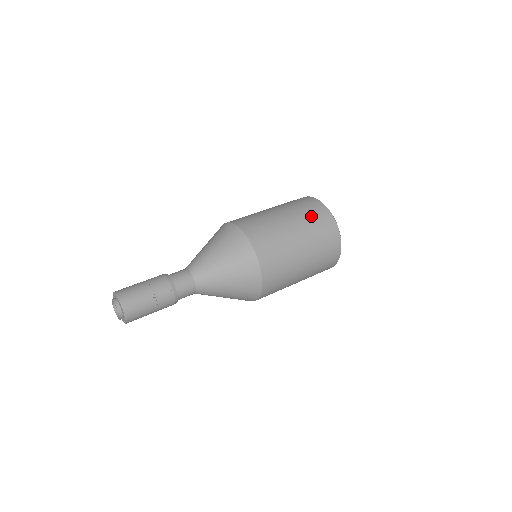
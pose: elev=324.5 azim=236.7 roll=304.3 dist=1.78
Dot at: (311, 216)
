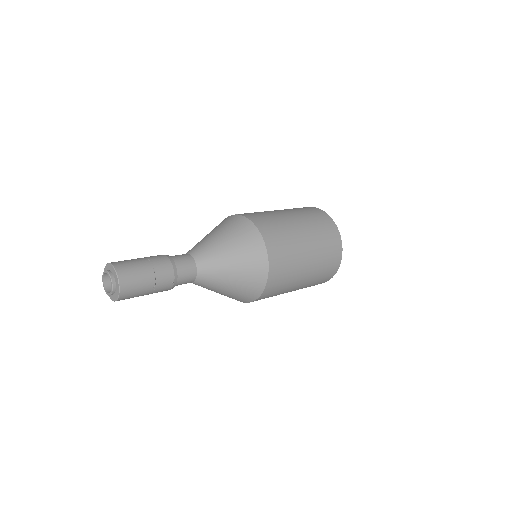
Dot at: (327, 249)
